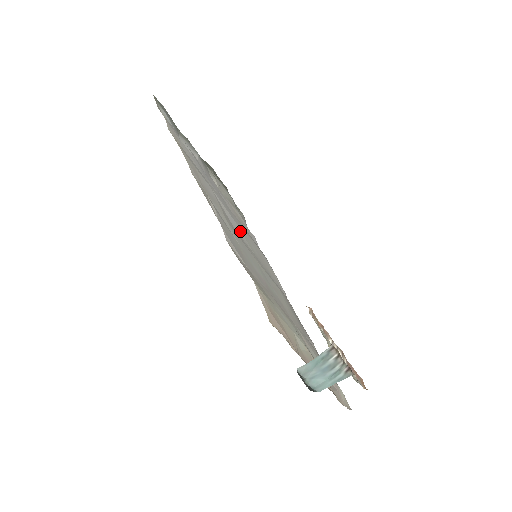
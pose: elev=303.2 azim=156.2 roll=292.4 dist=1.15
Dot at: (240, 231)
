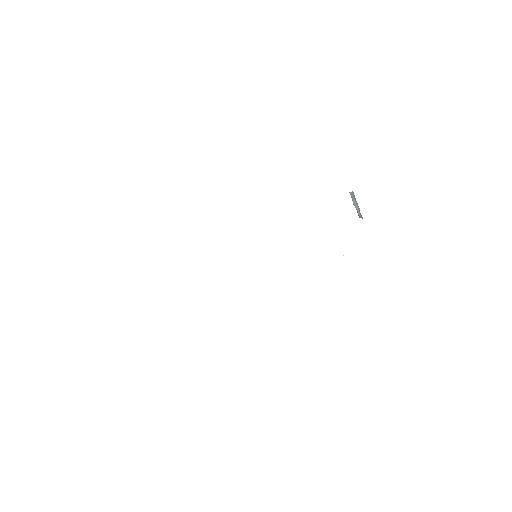
Dot at: occluded
